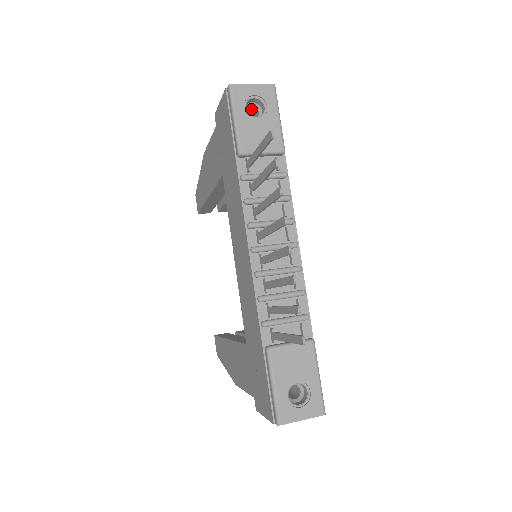
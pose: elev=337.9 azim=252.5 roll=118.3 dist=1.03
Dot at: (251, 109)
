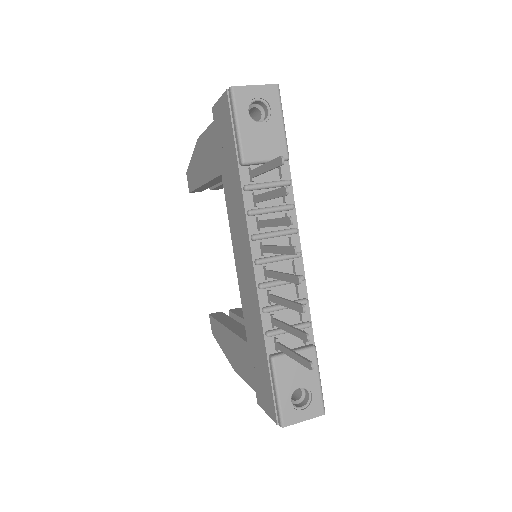
Dot at: (253, 109)
